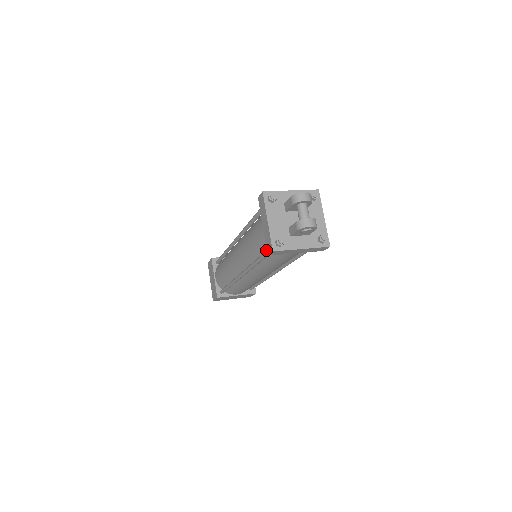
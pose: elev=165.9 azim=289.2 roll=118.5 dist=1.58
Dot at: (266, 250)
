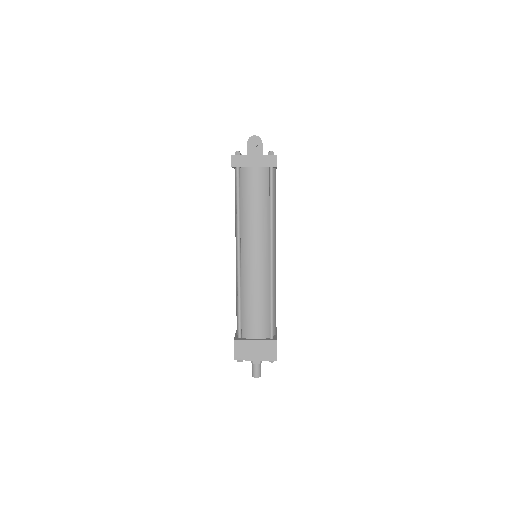
Dot at: (236, 181)
